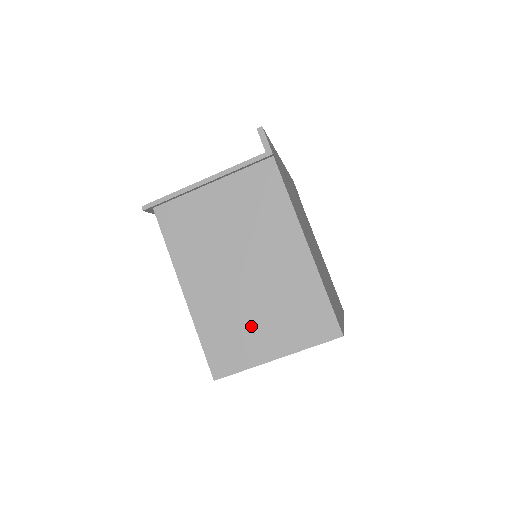
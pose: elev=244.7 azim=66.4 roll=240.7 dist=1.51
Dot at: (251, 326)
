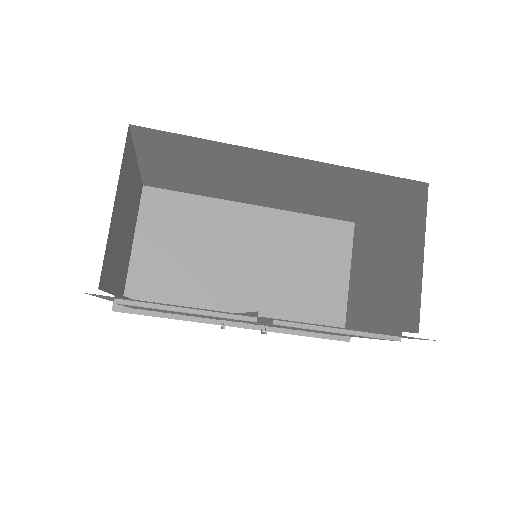
Dot at: occluded
